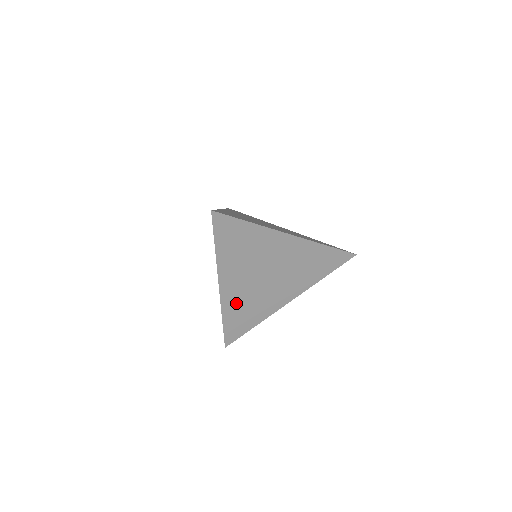
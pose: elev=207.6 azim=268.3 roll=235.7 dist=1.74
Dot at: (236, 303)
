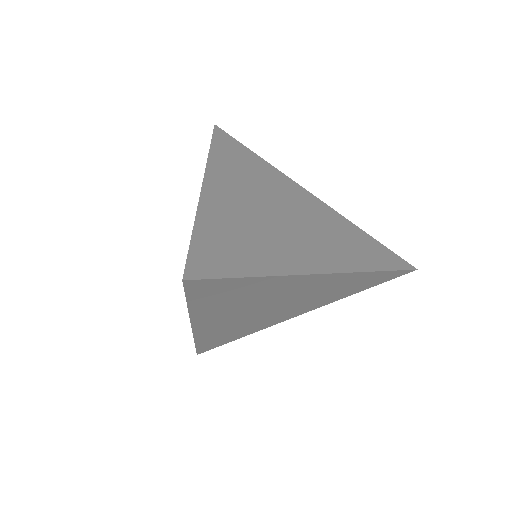
Dot at: (218, 331)
